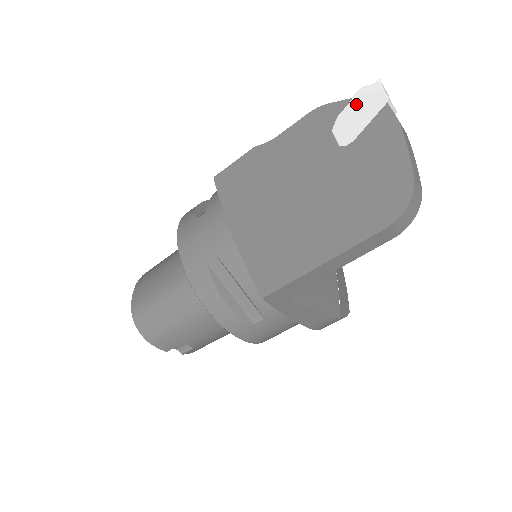
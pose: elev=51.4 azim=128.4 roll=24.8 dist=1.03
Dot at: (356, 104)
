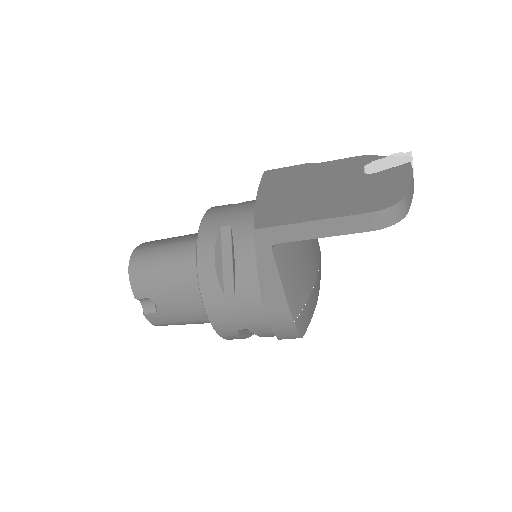
Dot at: (389, 158)
